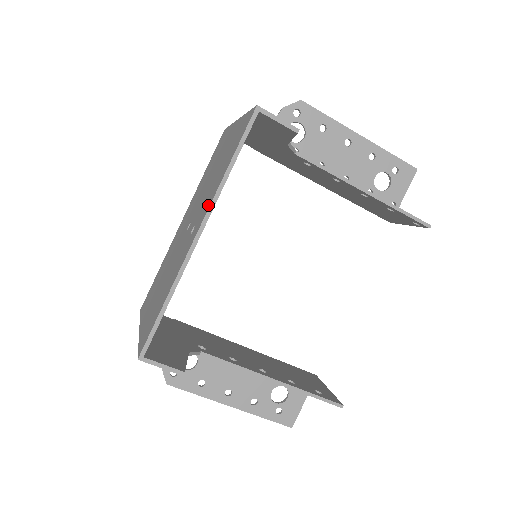
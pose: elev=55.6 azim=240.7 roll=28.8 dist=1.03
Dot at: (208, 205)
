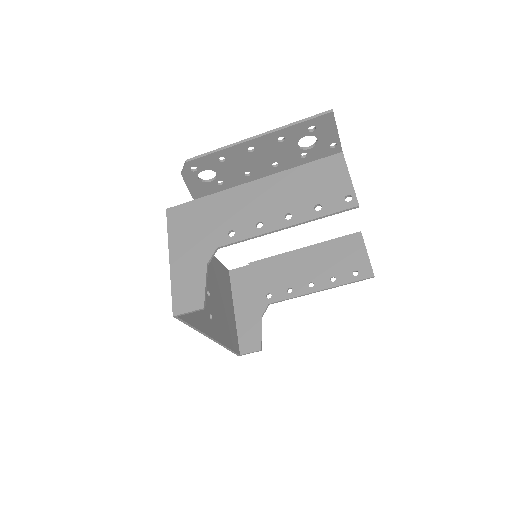
Dot at: (203, 330)
